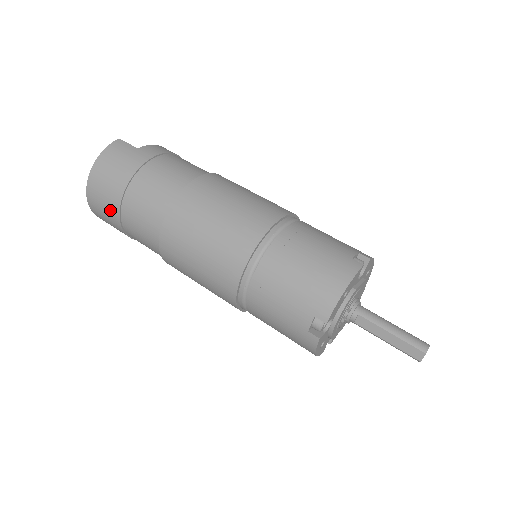
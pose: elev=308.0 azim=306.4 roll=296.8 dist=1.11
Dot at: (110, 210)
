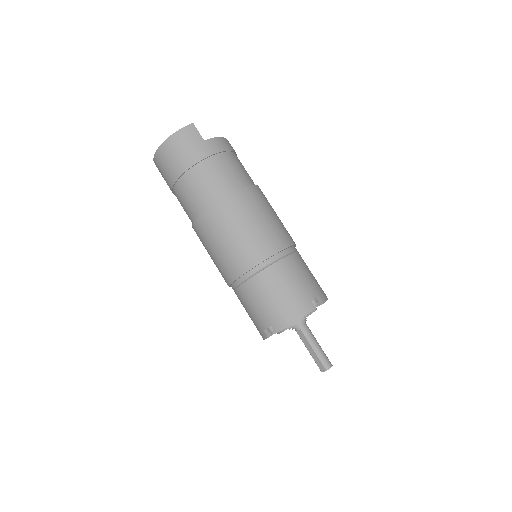
Dot at: (168, 177)
